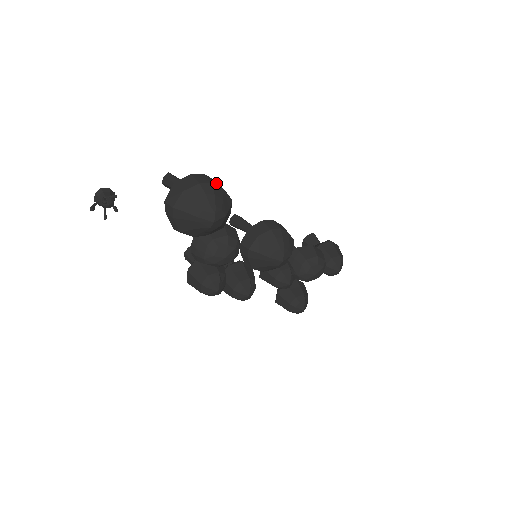
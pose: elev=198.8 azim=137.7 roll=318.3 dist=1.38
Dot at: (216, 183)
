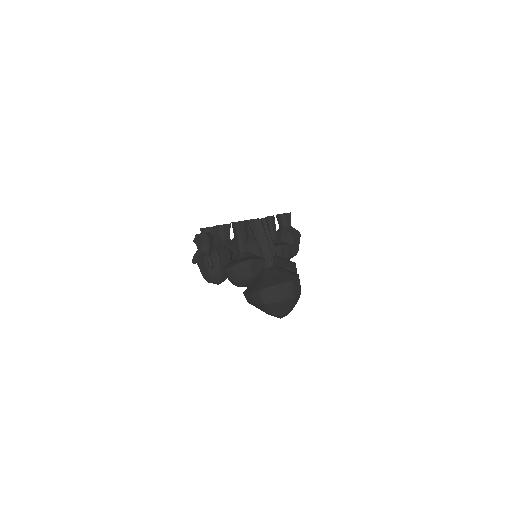
Dot at: (300, 285)
